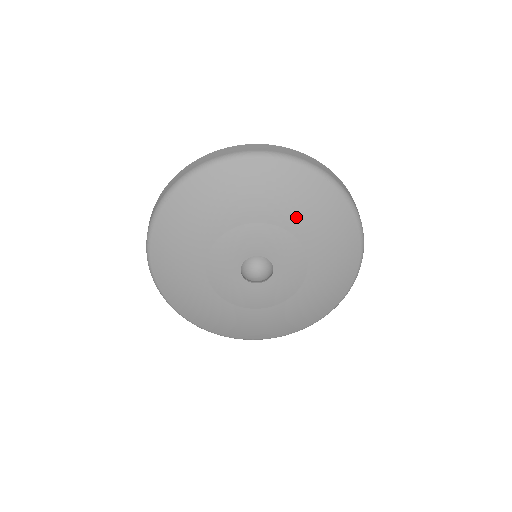
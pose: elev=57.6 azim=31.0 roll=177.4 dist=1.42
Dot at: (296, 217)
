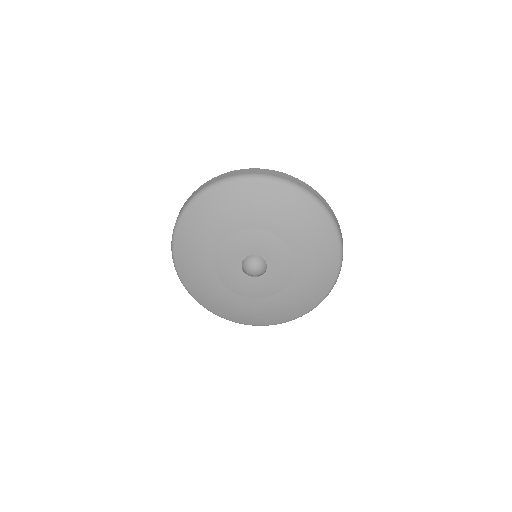
Dot at: (238, 218)
